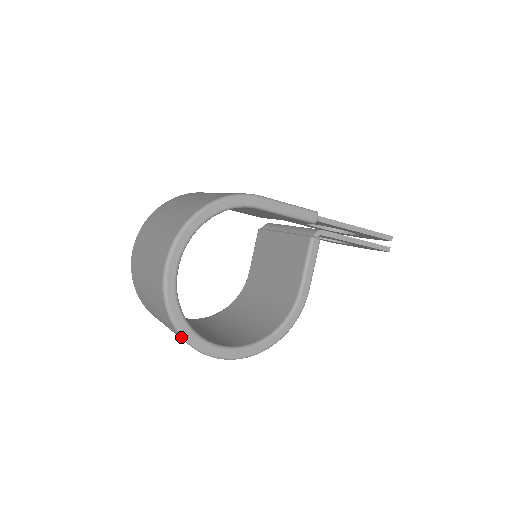
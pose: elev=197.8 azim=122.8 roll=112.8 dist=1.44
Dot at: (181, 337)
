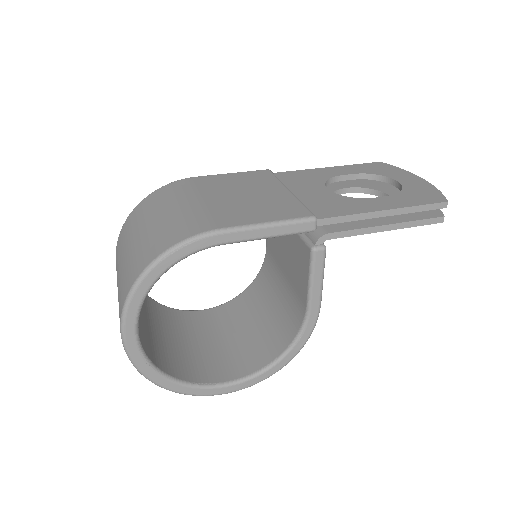
Dot at: (169, 390)
